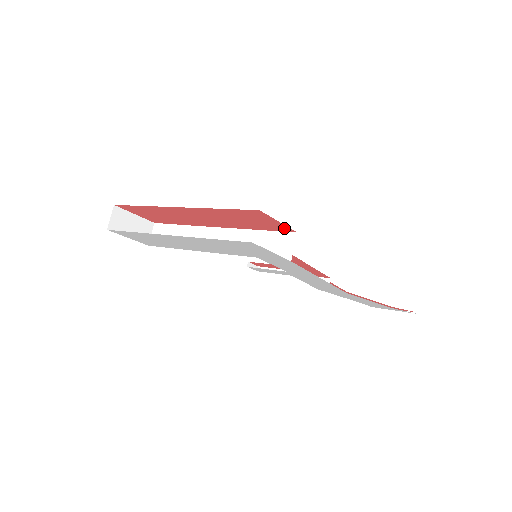
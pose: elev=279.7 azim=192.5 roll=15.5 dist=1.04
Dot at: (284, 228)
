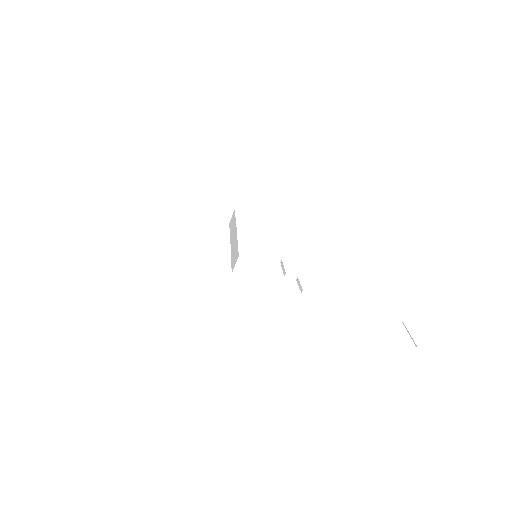
Dot at: occluded
